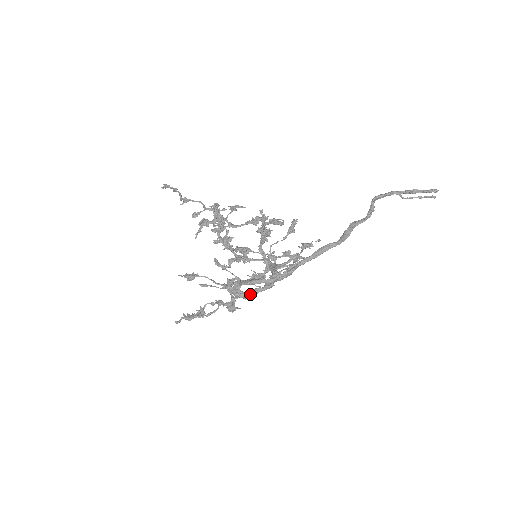
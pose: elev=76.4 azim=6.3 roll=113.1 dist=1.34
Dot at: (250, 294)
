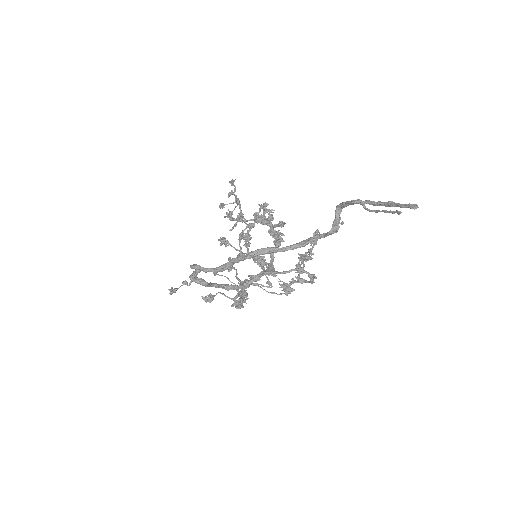
Dot at: (201, 281)
